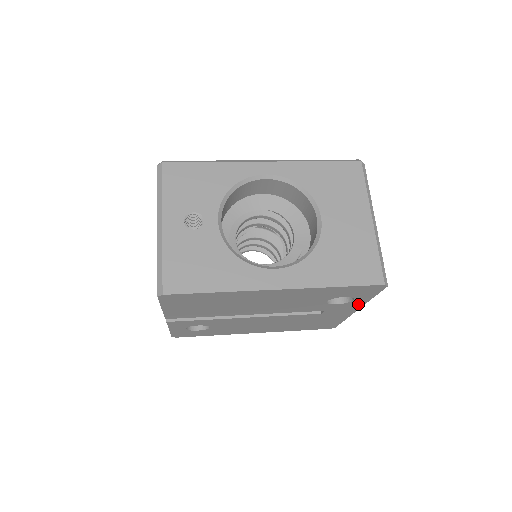
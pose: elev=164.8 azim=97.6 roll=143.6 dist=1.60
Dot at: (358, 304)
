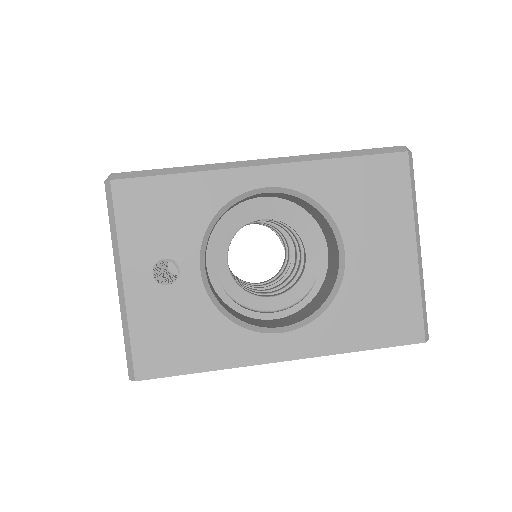
Dot at: occluded
